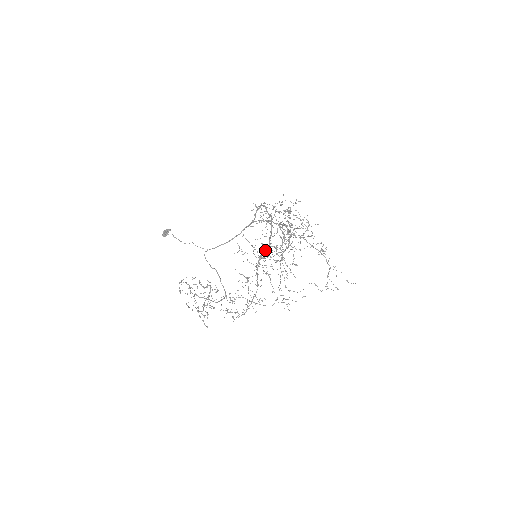
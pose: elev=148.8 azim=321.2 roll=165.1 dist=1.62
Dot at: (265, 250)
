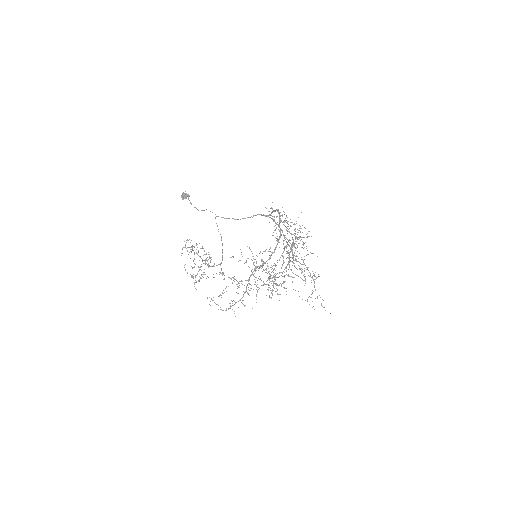
Dot at: (264, 262)
